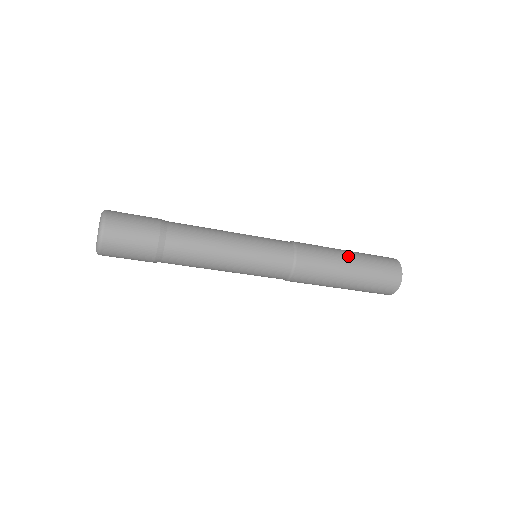
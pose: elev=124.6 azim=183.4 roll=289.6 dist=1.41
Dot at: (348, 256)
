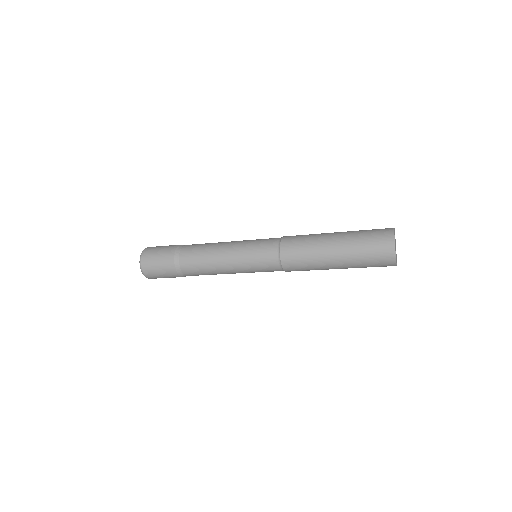
Dot at: (332, 238)
